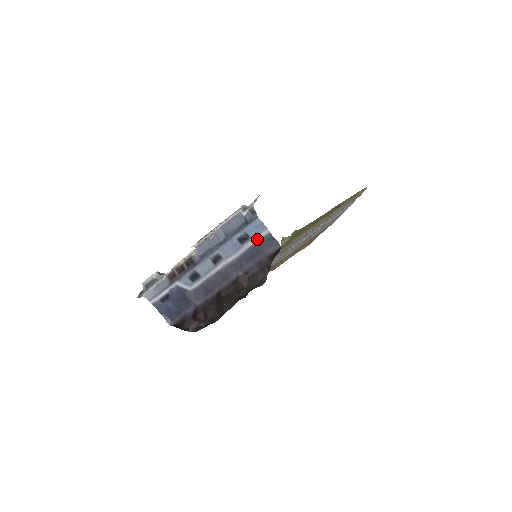
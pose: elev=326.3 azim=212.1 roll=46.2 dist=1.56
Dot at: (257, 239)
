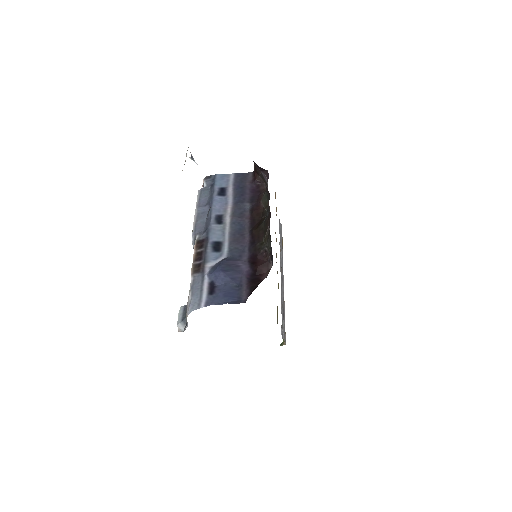
Dot at: (231, 183)
